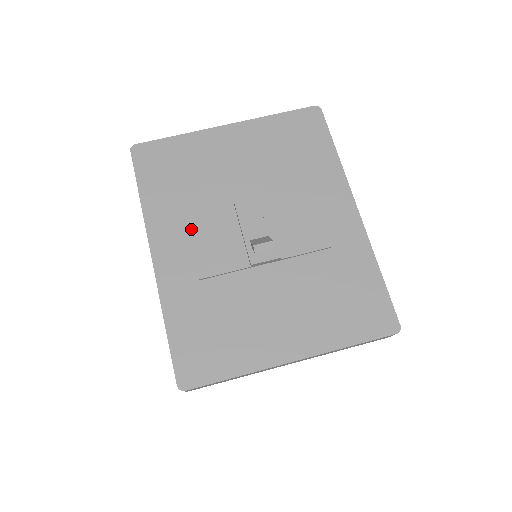
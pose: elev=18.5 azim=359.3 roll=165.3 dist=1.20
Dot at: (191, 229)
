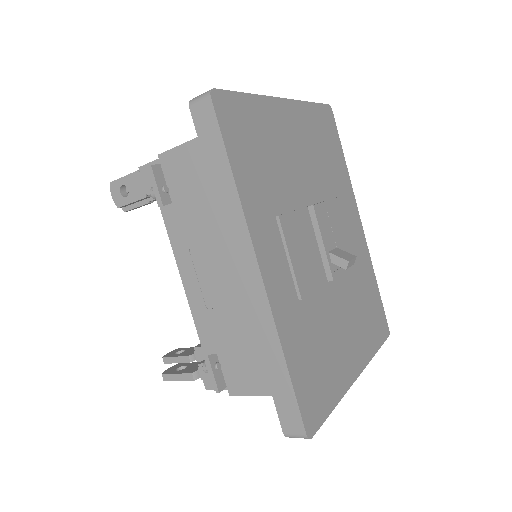
Dot at: (286, 233)
